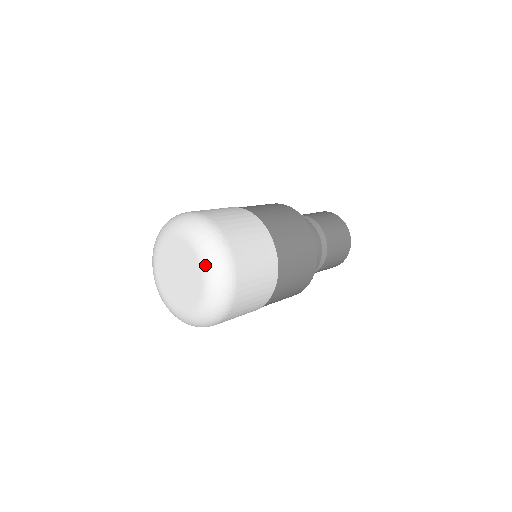
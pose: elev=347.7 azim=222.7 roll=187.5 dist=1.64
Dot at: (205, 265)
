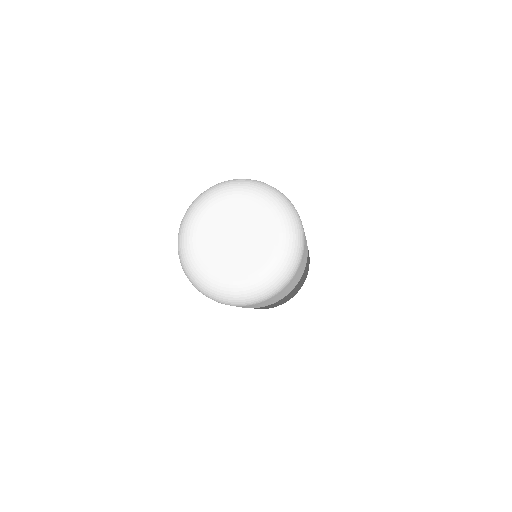
Dot at: (274, 267)
